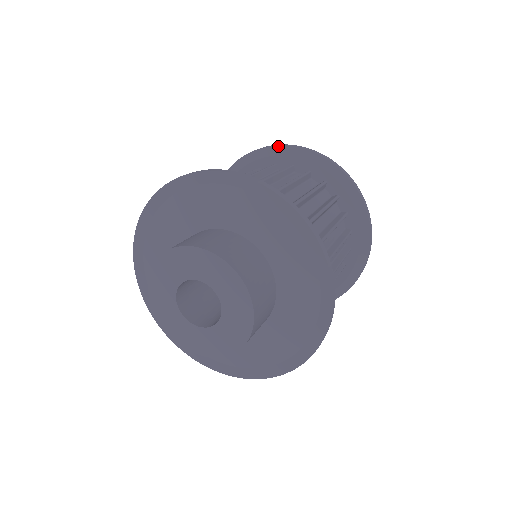
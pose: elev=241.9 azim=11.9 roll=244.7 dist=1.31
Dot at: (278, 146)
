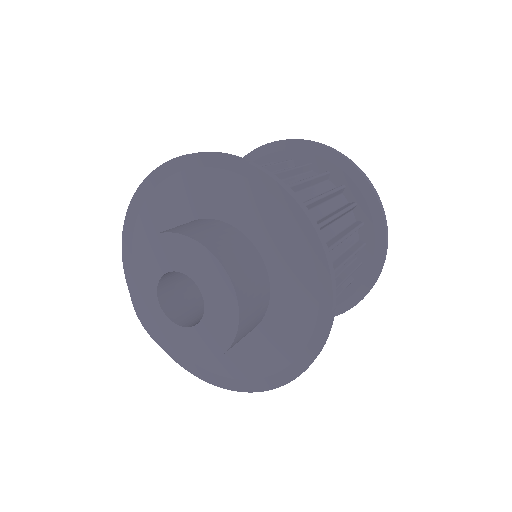
Dot at: occluded
